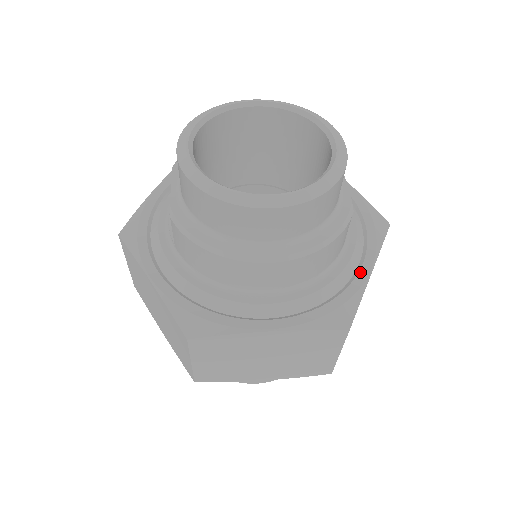
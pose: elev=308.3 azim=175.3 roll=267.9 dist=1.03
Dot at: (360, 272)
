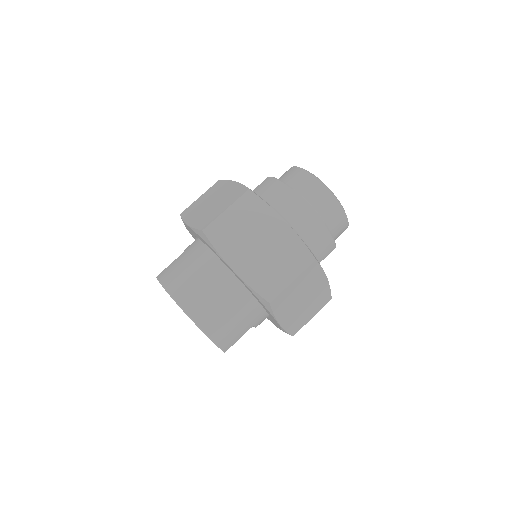
Dot at: occluded
